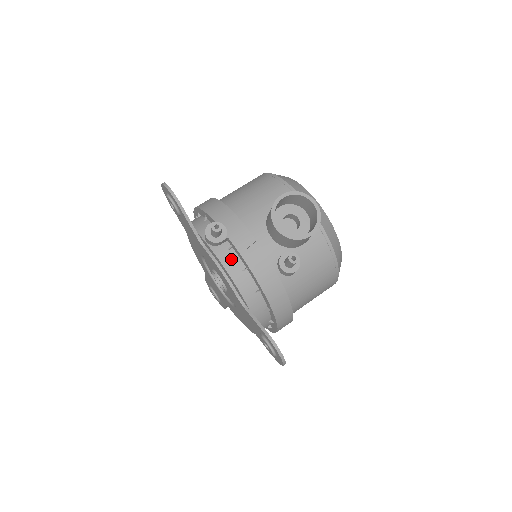
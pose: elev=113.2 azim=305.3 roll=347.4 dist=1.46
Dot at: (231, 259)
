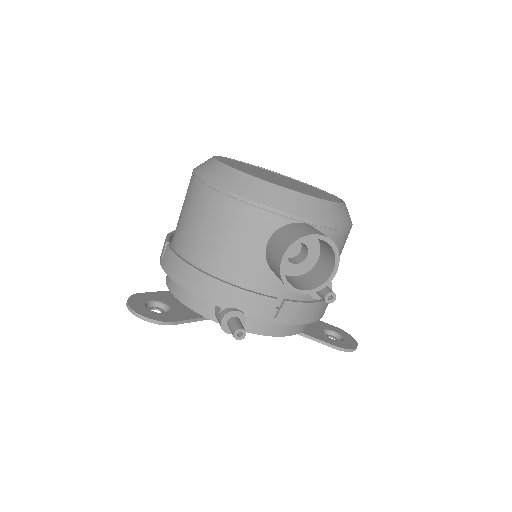
Dot at: (262, 324)
